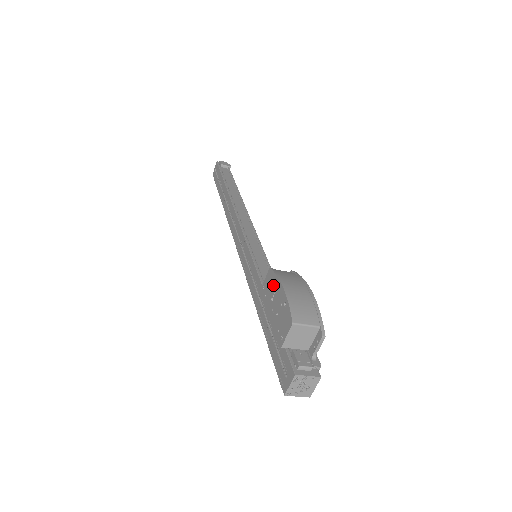
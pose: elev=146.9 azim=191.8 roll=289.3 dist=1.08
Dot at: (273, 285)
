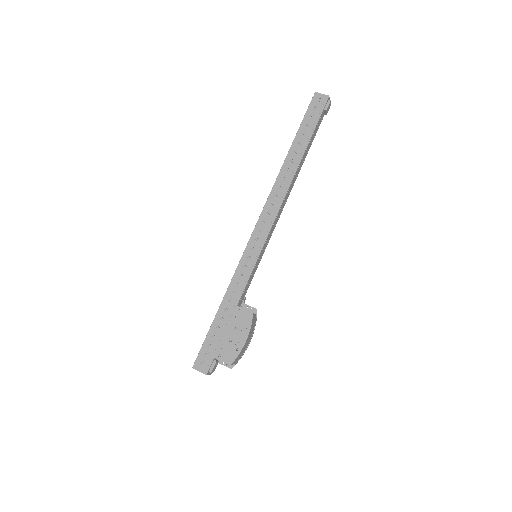
Dot at: (244, 326)
